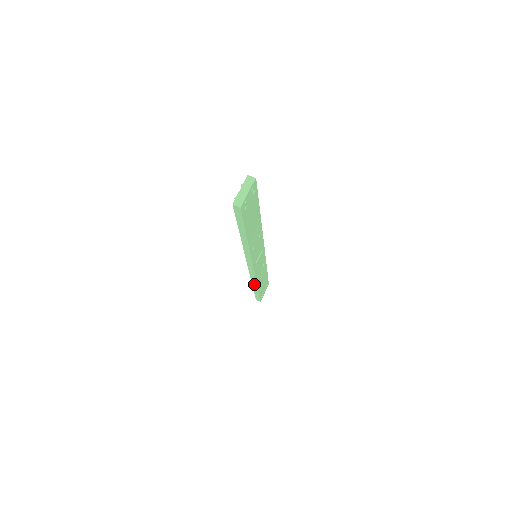
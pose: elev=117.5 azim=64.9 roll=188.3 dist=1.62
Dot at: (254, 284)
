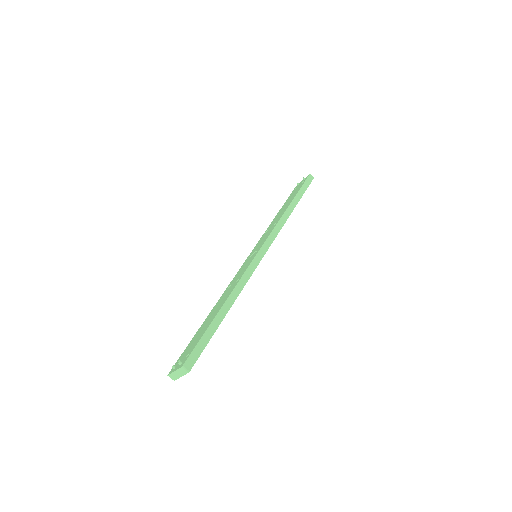
Dot at: occluded
